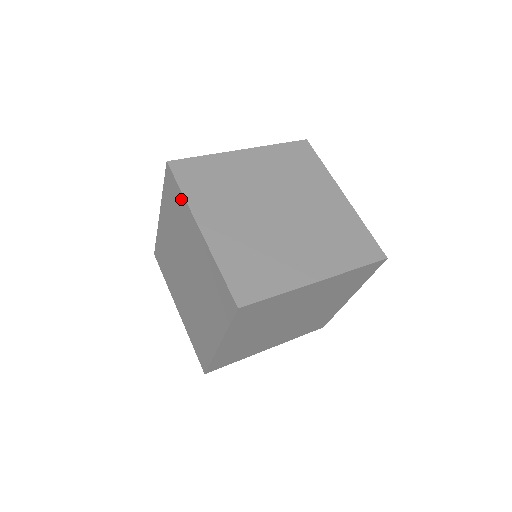
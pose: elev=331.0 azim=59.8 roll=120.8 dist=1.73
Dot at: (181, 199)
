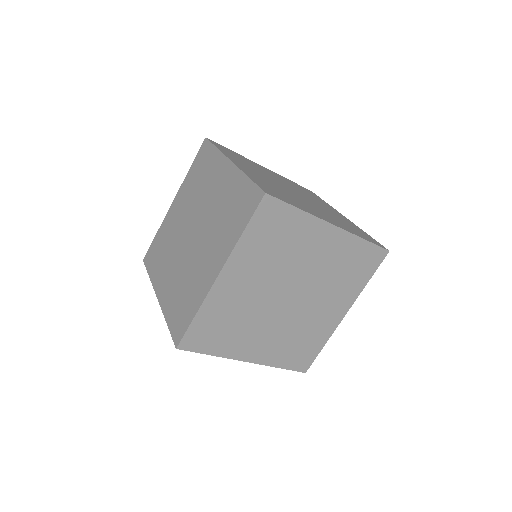
Dot at: (214, 155)
